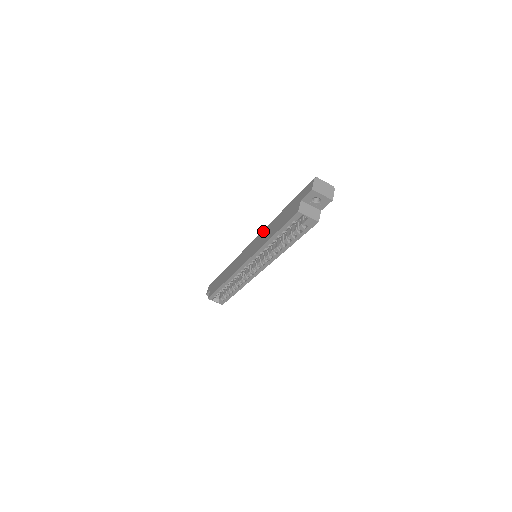
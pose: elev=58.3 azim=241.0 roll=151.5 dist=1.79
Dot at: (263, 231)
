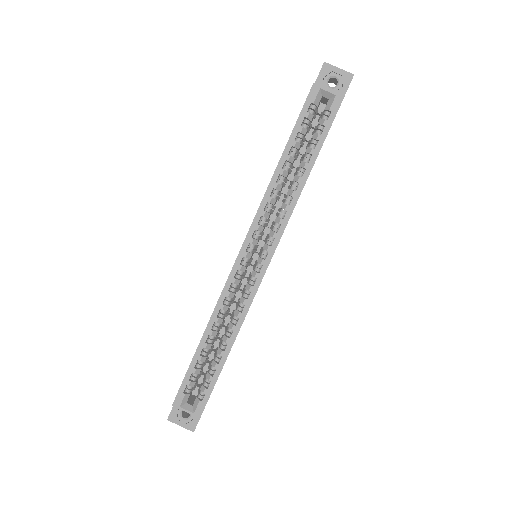
Dot at: occluded
